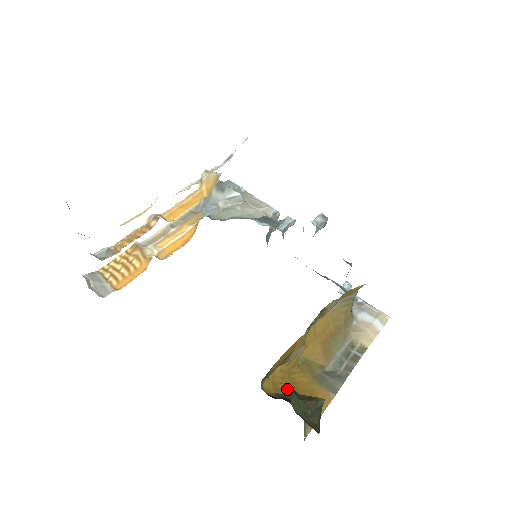
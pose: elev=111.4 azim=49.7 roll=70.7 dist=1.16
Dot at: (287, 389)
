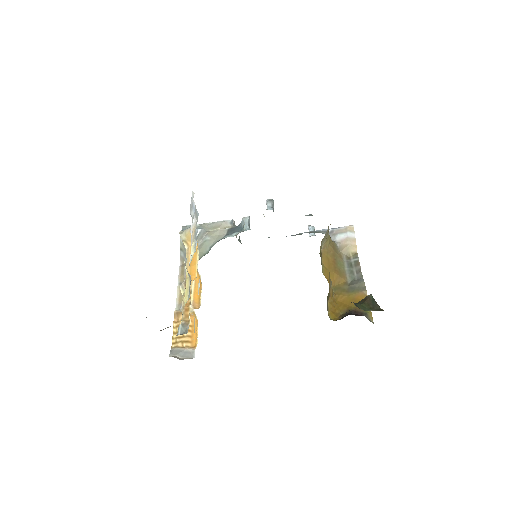
Dot at: (341, 310)
